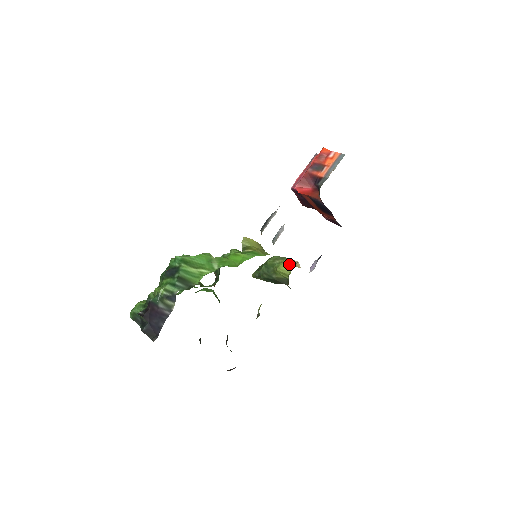
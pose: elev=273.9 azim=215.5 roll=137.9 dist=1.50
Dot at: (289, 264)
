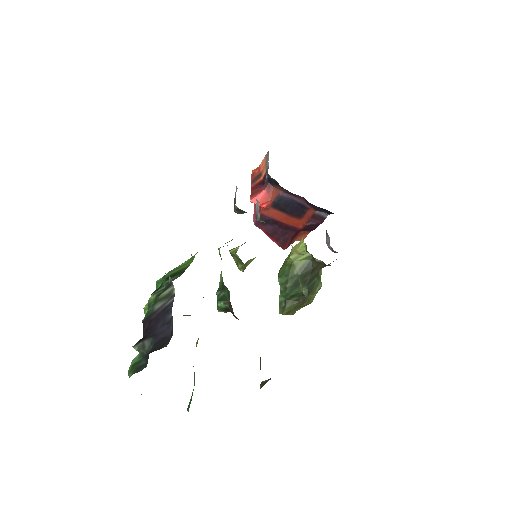
Dot at: (298, 243)
